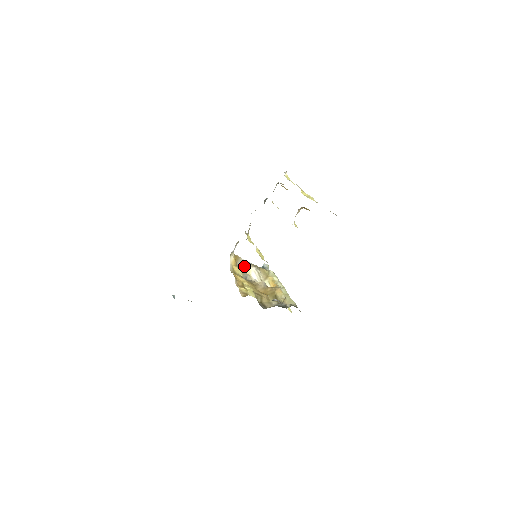
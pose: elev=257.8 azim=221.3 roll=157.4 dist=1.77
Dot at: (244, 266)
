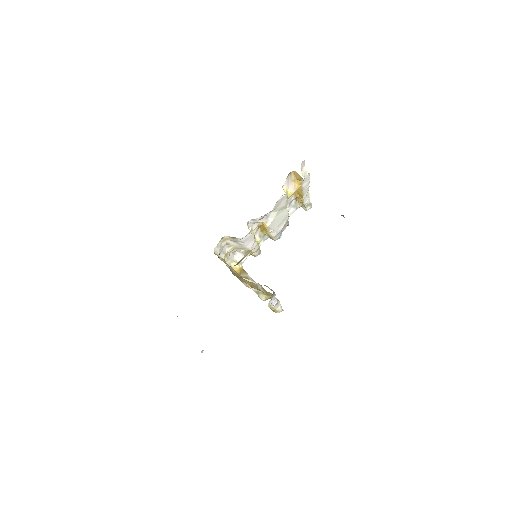
Dot at: (247, 278)
